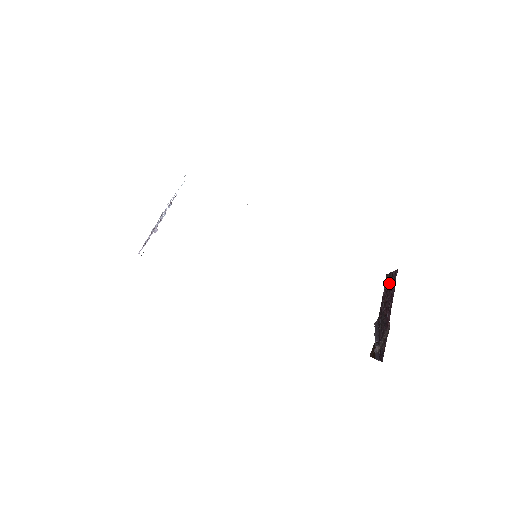
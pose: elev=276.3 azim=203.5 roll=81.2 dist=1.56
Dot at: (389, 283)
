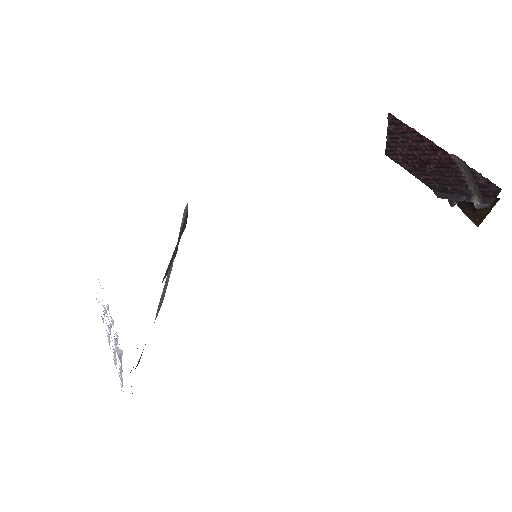
Dot at: (398, 145)
